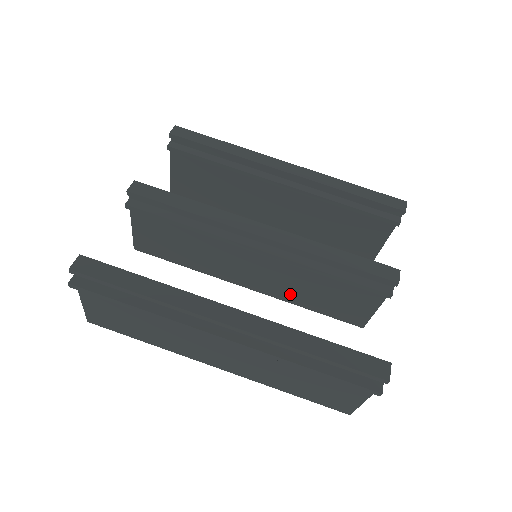
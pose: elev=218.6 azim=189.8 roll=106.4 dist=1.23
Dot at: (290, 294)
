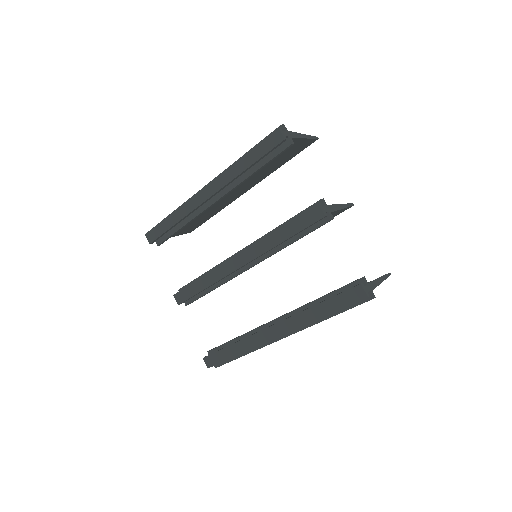
Dot at: occluded
